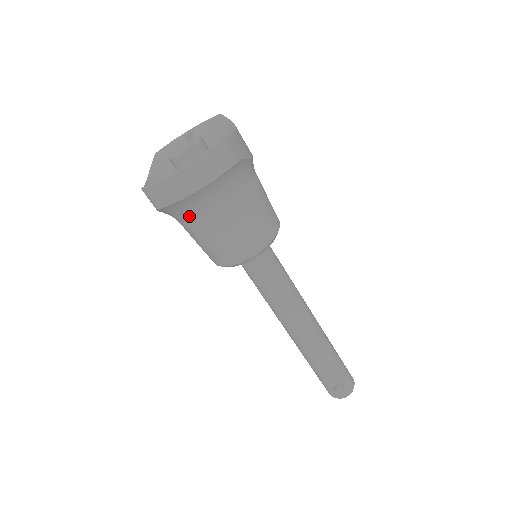
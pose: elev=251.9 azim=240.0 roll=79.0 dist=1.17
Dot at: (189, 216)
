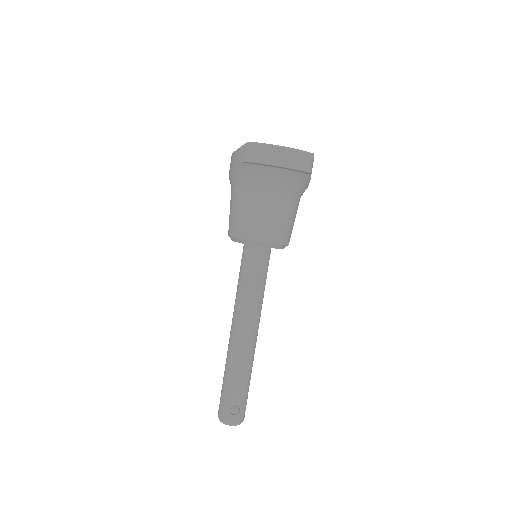
Dot at: (253, 185)
